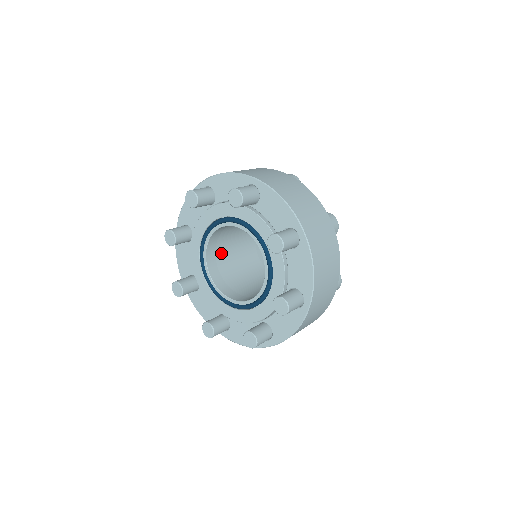
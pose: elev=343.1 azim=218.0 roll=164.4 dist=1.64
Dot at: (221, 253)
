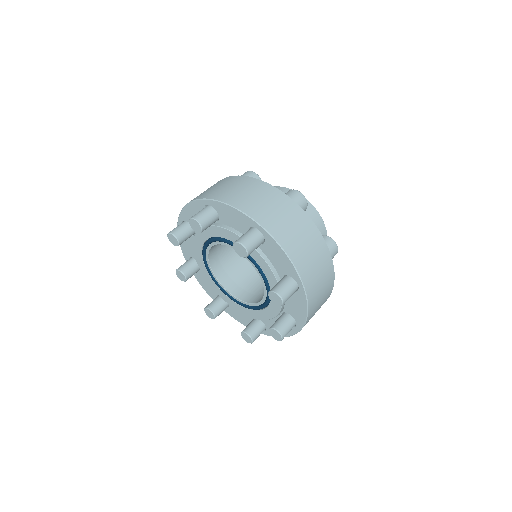
Dot at: (230, 266)
